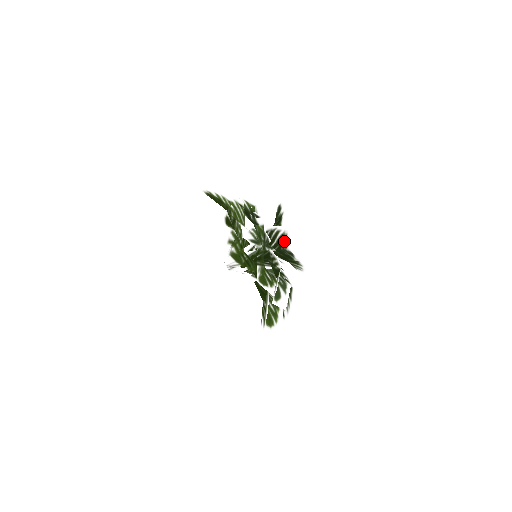
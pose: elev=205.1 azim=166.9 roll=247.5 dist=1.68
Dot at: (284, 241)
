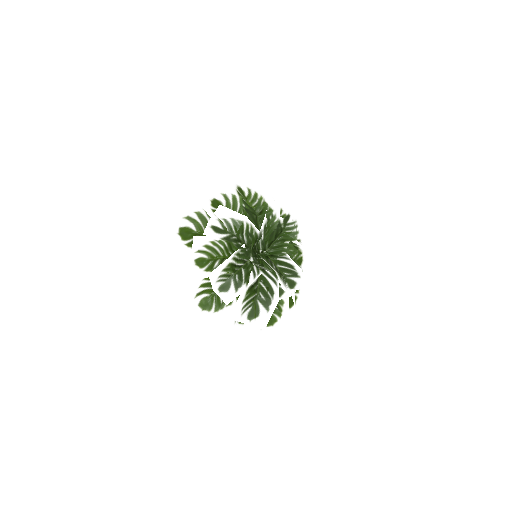
Dot at: (252, 242)
